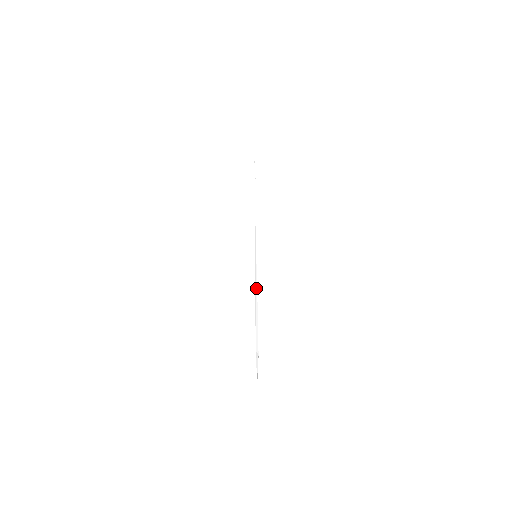
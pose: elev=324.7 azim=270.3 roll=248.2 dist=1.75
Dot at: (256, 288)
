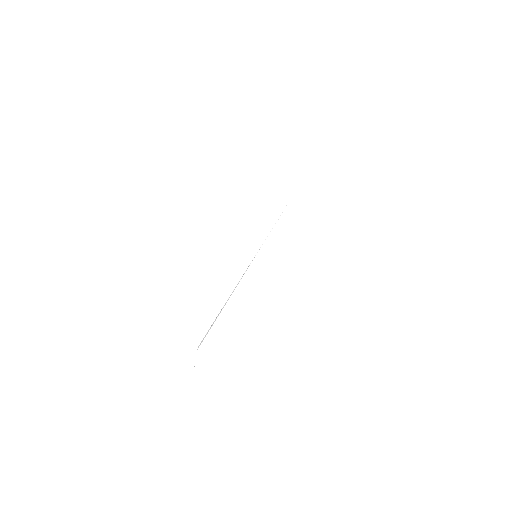
Dot at: (236, 286)
